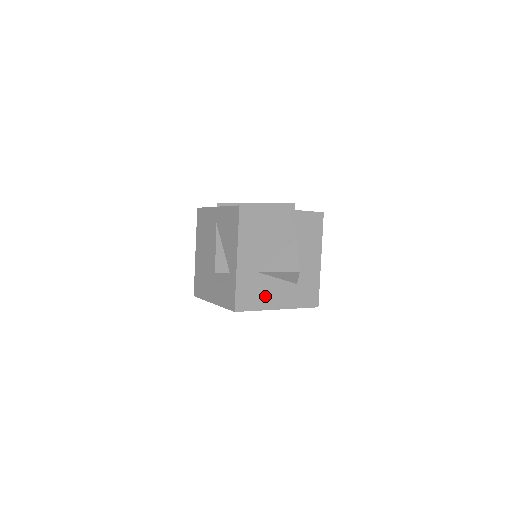
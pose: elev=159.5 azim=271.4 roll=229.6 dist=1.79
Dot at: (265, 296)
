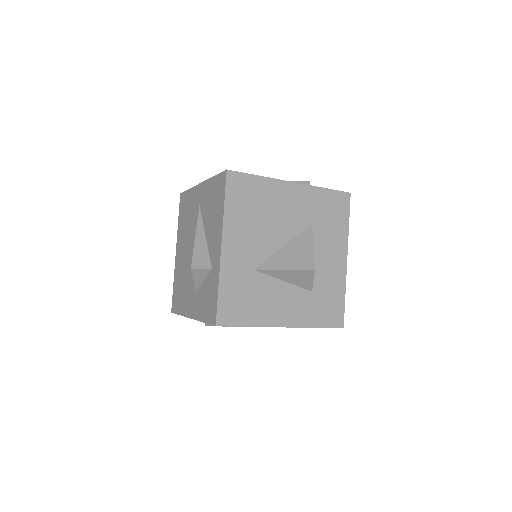
Dot at: (264, 306)
